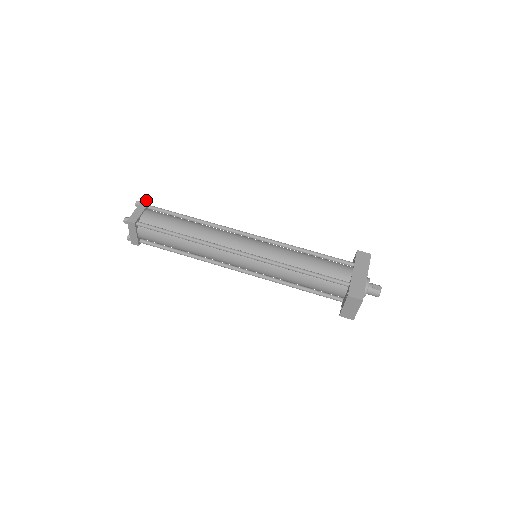
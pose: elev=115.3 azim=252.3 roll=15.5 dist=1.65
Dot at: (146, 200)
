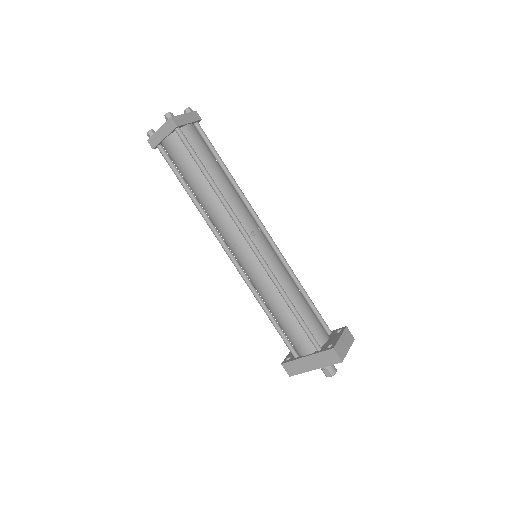
Dot at: (173, 122)
